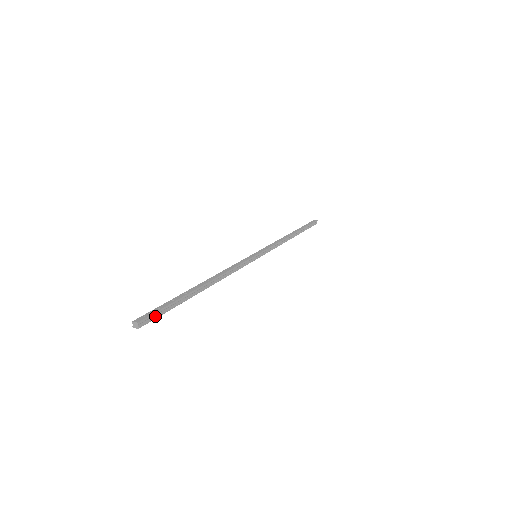
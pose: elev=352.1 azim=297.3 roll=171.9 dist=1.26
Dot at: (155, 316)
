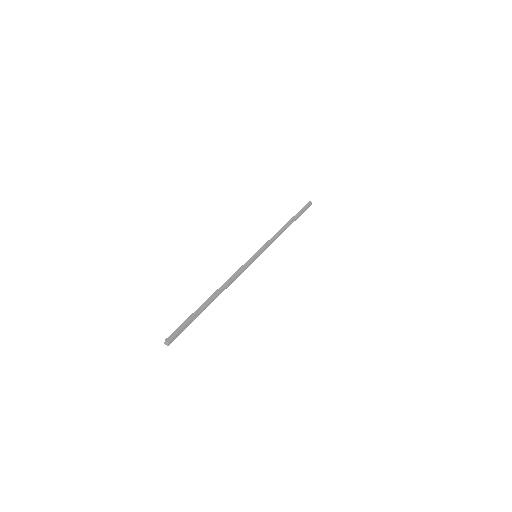
Dot at: (178, 331)
